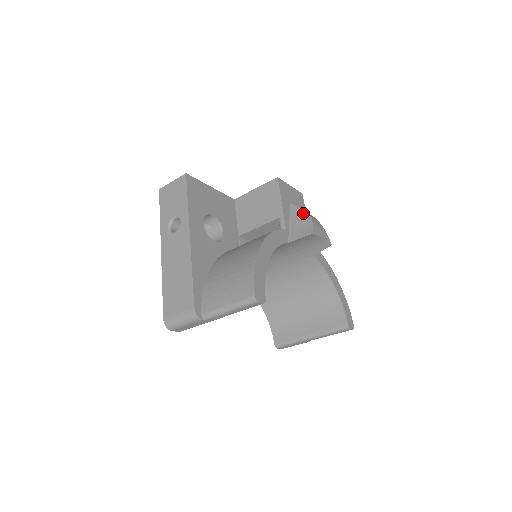
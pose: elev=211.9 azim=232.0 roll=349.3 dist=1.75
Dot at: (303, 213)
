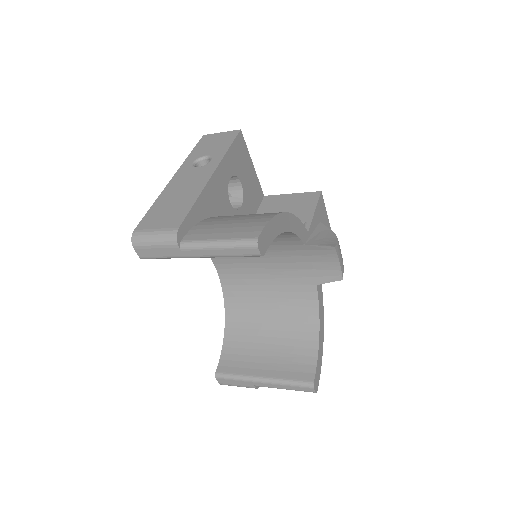
Dot at: (331, 232)
